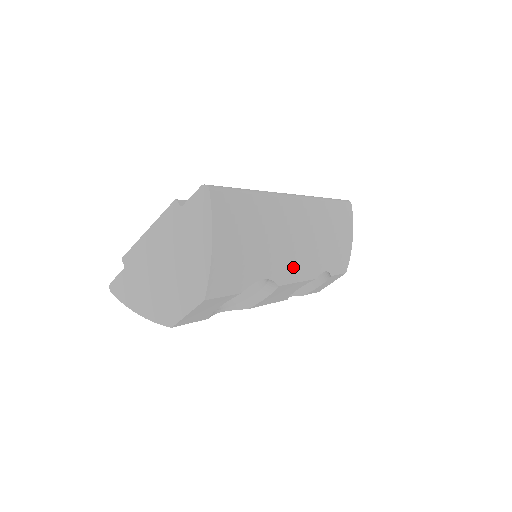
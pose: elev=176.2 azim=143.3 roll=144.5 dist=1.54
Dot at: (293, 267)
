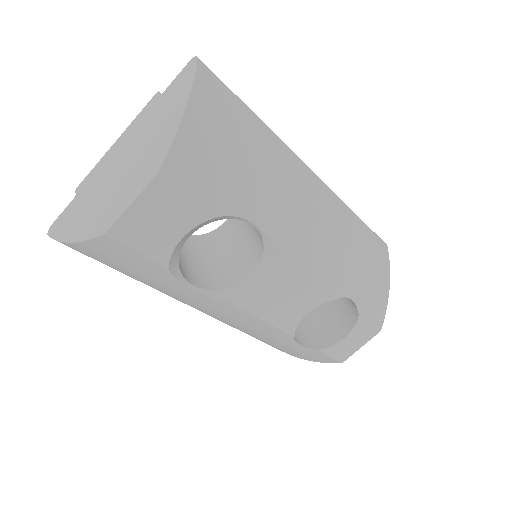
Dot at: (302, 248)
